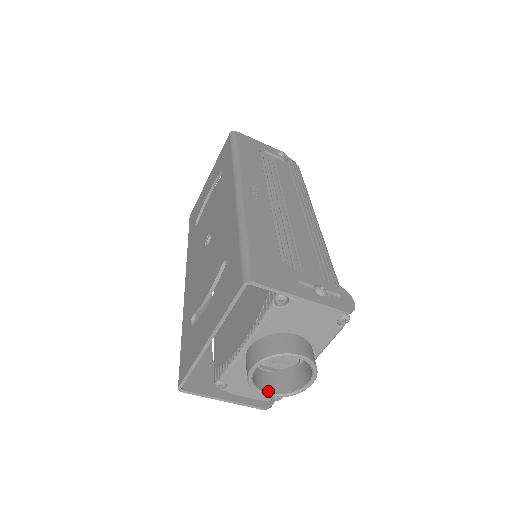
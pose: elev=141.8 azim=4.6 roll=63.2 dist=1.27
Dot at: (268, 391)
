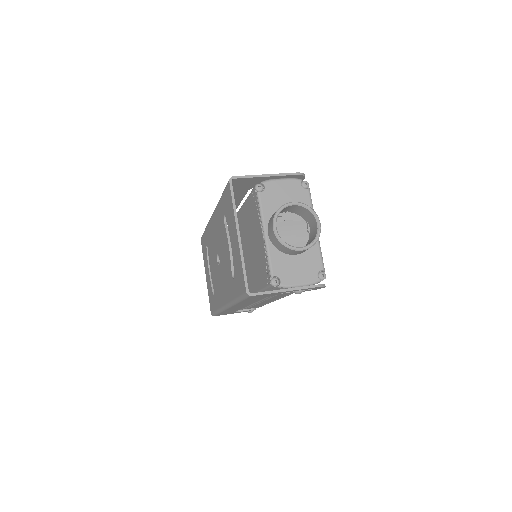
Dot at: (300, 247)
